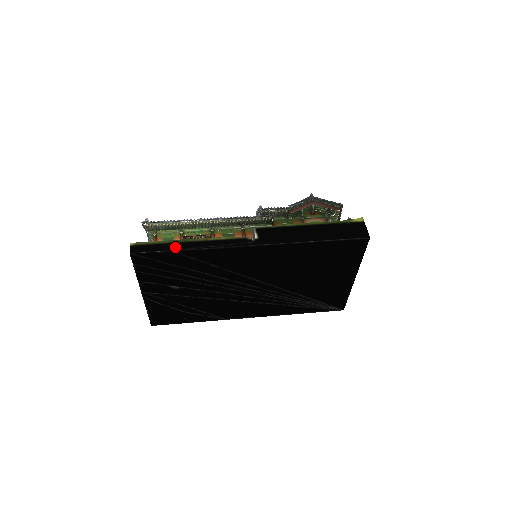
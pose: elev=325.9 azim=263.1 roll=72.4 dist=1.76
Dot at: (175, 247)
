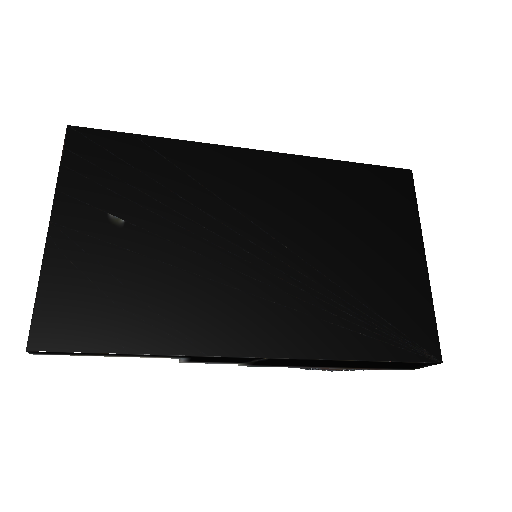
Dot at: (139, 138)
